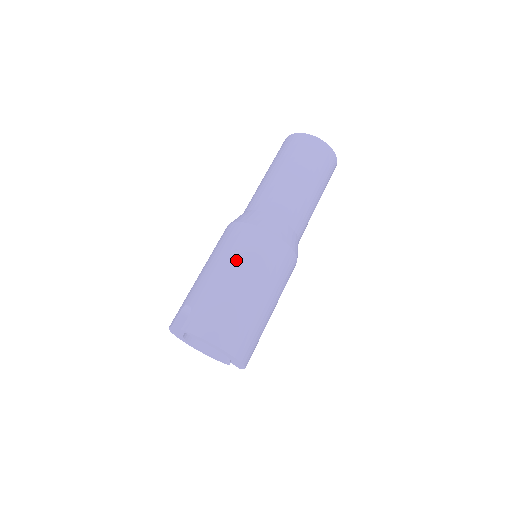
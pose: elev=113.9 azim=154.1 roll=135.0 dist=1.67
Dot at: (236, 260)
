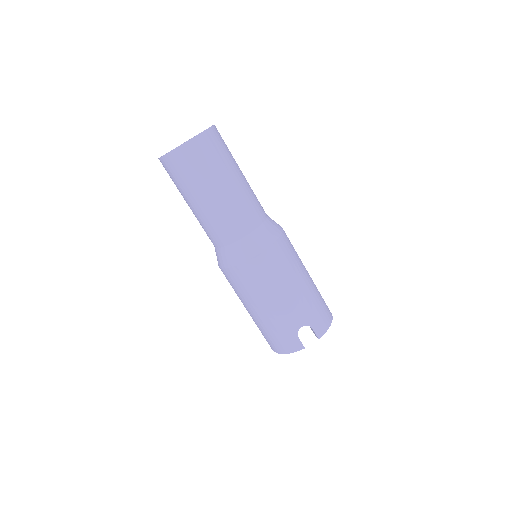
Dot at: (294, 273)
